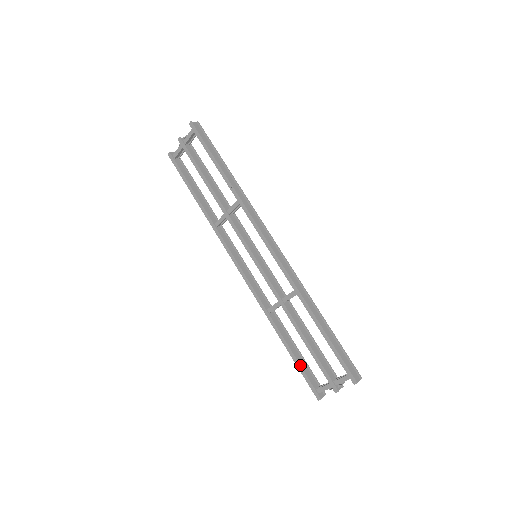
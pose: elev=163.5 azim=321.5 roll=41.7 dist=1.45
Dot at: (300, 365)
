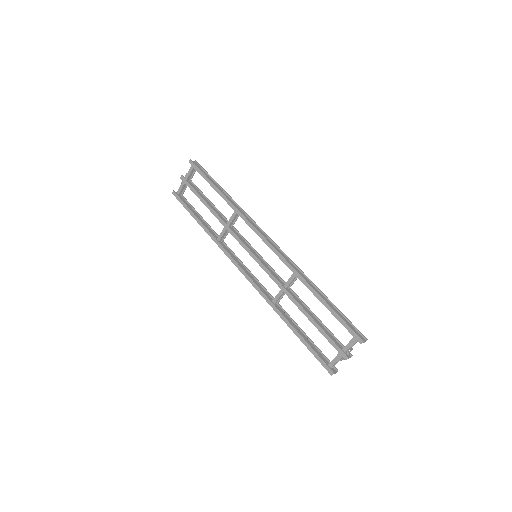
Dot at: (309, 345)
